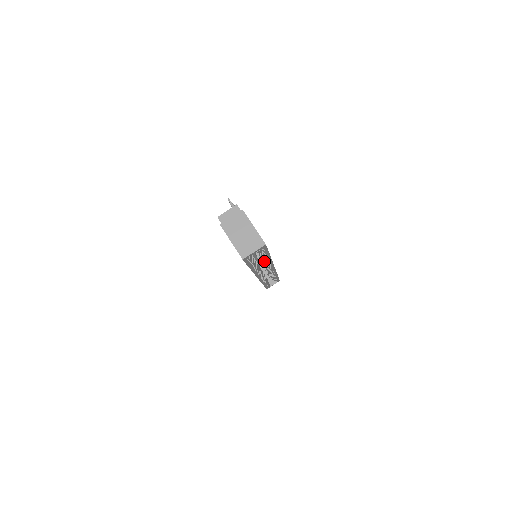
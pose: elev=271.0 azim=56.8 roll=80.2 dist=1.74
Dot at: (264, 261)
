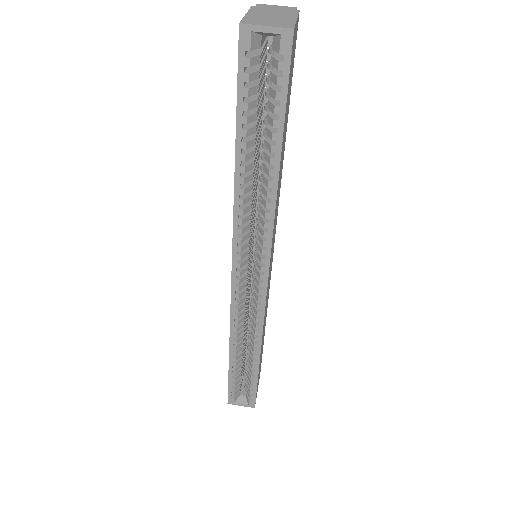
Dot at: (263, 199)
